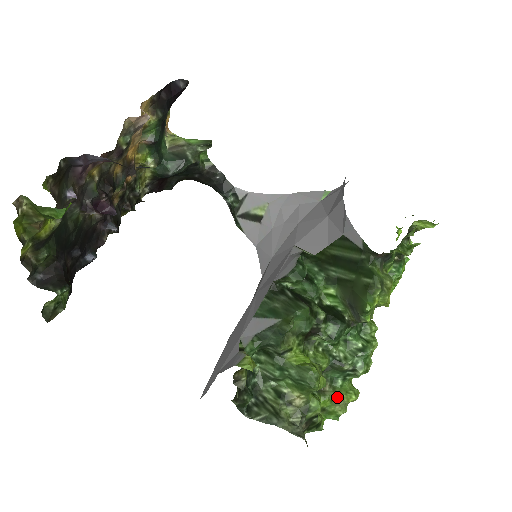
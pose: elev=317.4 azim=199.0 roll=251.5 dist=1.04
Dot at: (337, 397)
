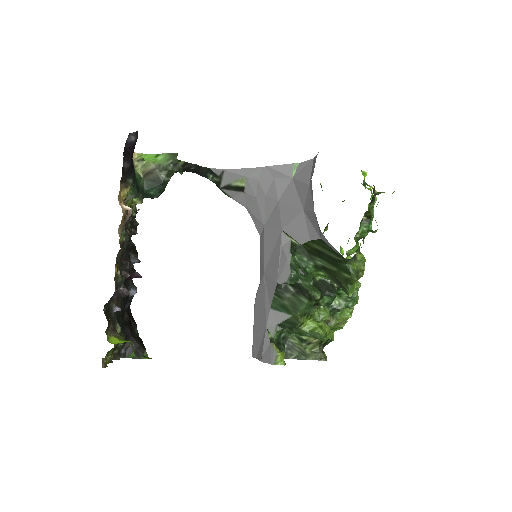
Dot at: (339, 322)
